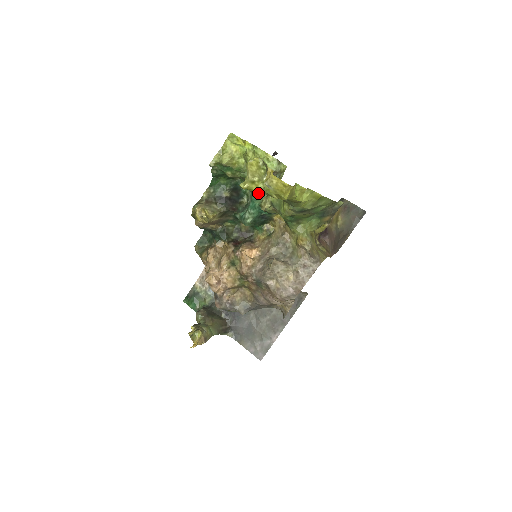
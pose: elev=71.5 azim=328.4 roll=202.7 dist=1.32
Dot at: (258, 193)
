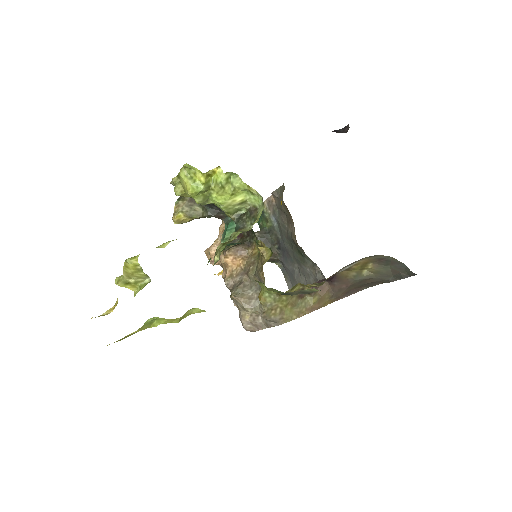
Dot at: occluded
